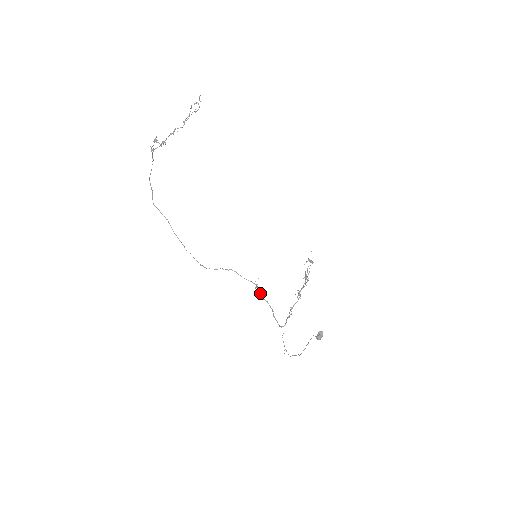
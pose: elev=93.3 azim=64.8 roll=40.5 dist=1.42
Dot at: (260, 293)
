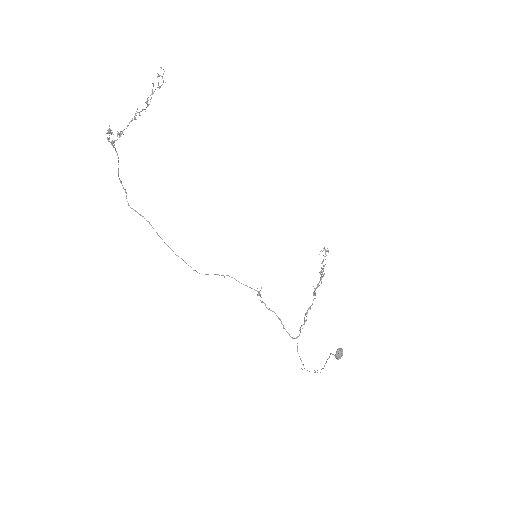
Dot at: occluded
